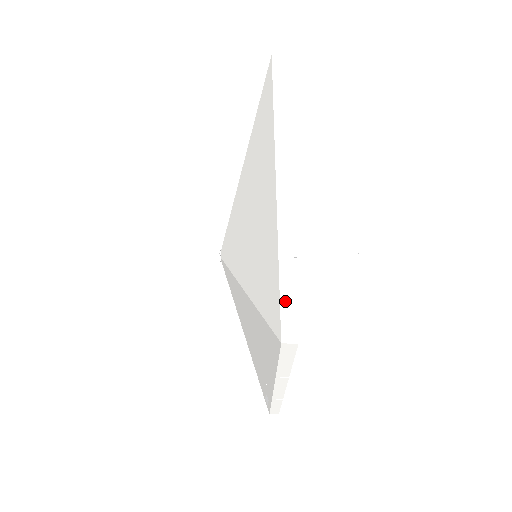
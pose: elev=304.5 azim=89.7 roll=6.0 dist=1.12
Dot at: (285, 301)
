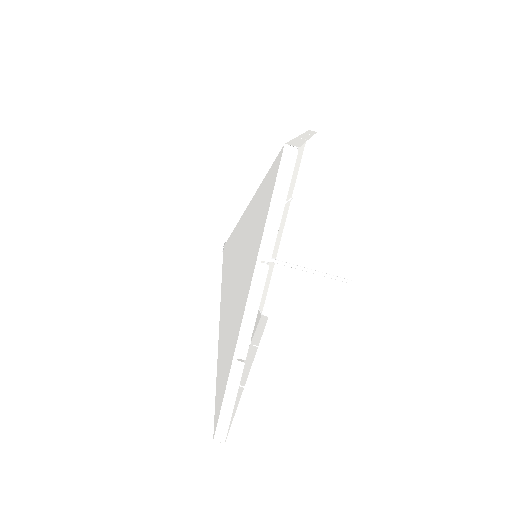
Dot at: (223, 418)
